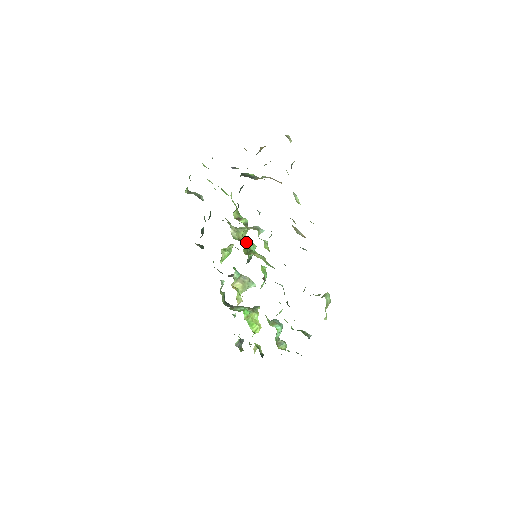
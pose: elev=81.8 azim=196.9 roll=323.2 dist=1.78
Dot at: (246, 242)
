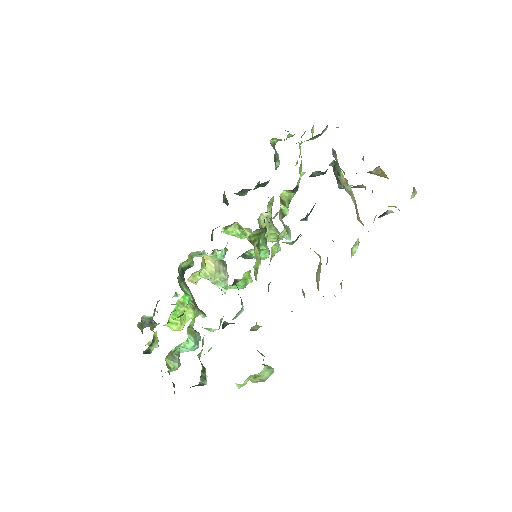
Dot at: (264, 234)
